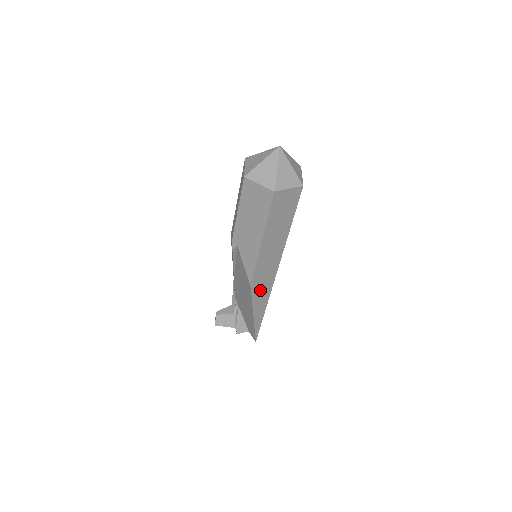
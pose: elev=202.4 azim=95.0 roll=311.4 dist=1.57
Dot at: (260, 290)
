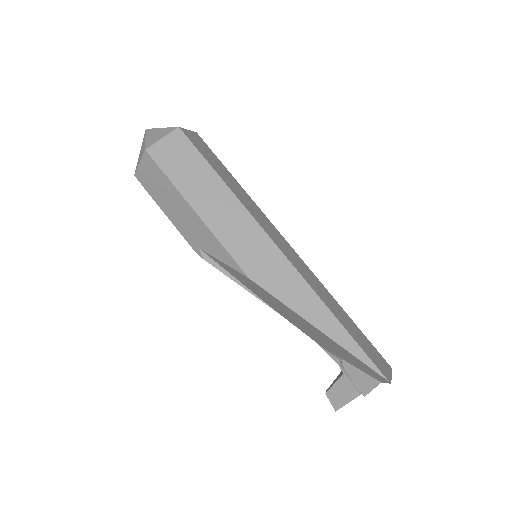
Dot at: (276, 280)
